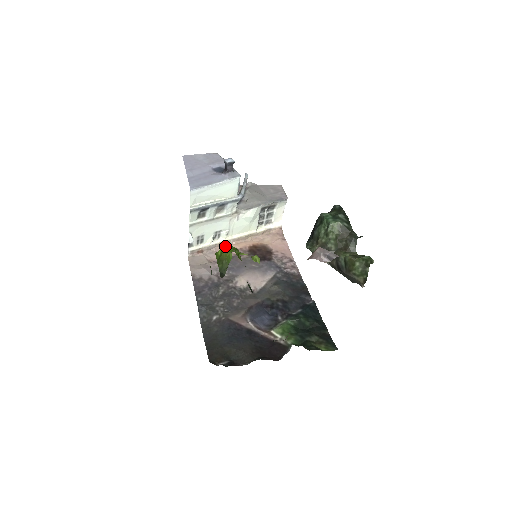
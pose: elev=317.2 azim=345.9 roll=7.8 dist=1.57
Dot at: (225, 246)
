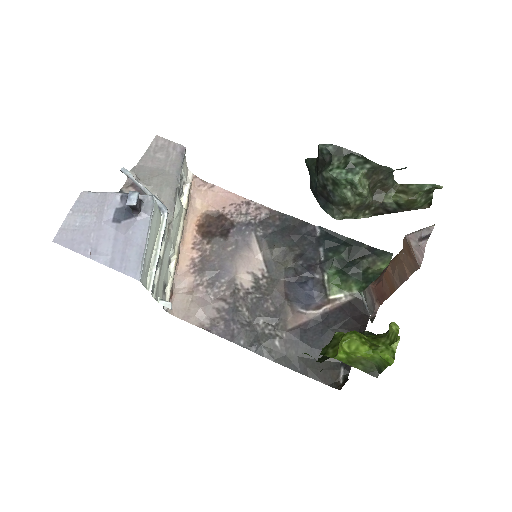
Dot at: (349, 348)
